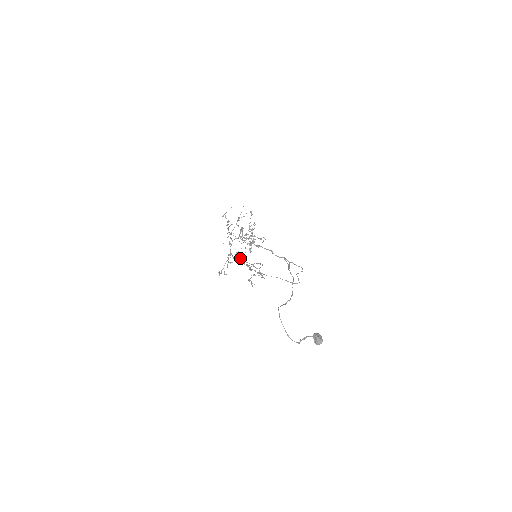
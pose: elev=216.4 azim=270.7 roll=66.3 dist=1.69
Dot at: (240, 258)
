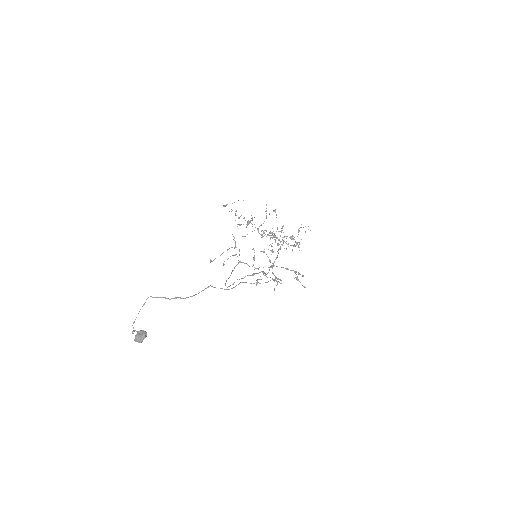
Dot at: occluded
